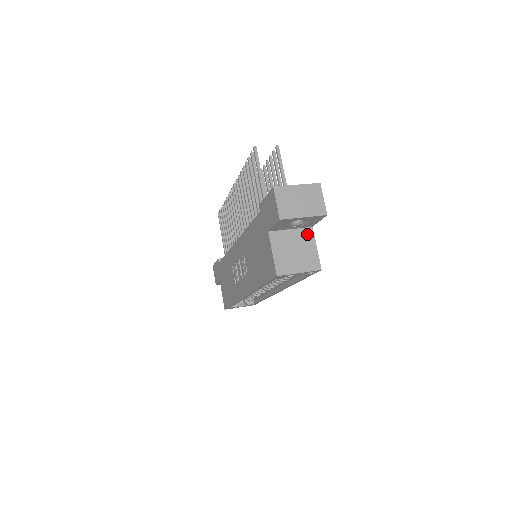
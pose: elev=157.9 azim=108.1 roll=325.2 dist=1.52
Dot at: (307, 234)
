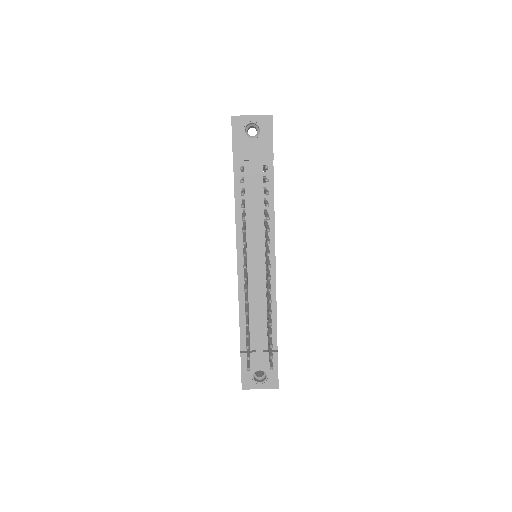
Dot at: occluded
